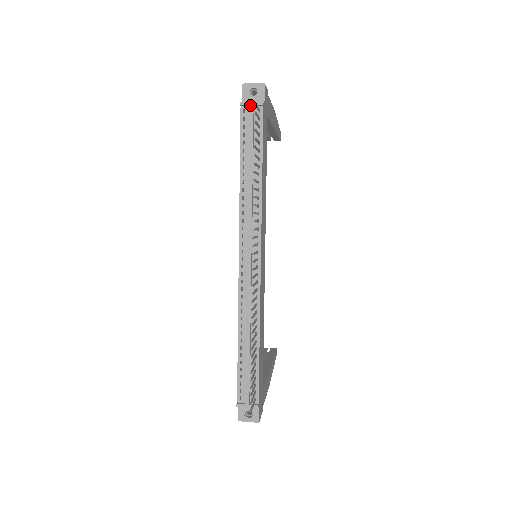
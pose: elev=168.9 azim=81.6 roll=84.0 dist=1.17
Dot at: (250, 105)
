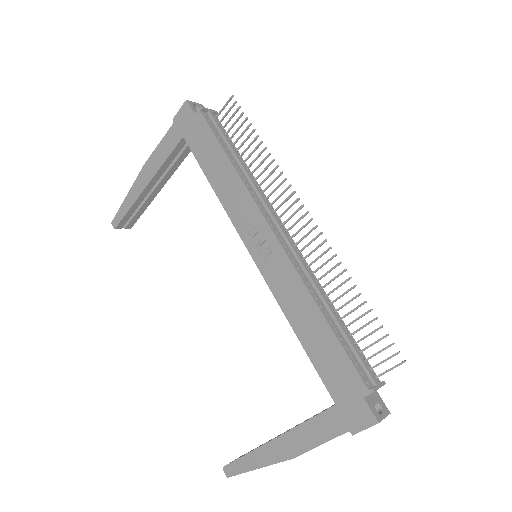
Dot at: (209, 110)
